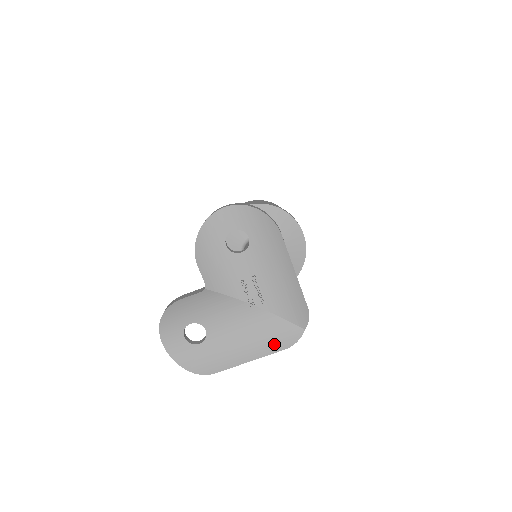
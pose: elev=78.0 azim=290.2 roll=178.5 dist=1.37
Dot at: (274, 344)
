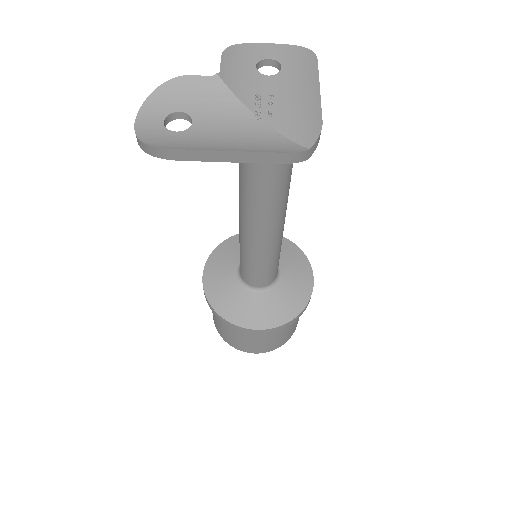
Dot at: (266, 149)
